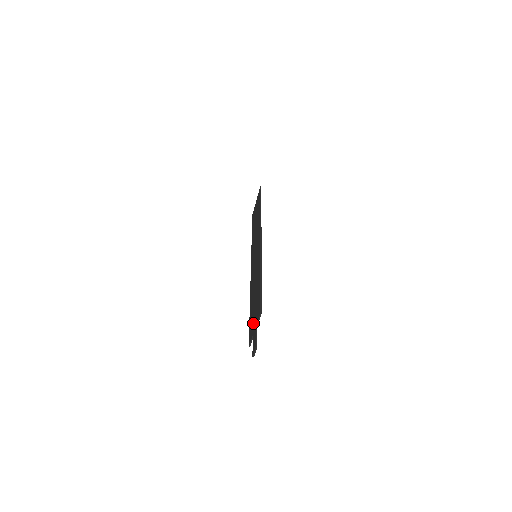
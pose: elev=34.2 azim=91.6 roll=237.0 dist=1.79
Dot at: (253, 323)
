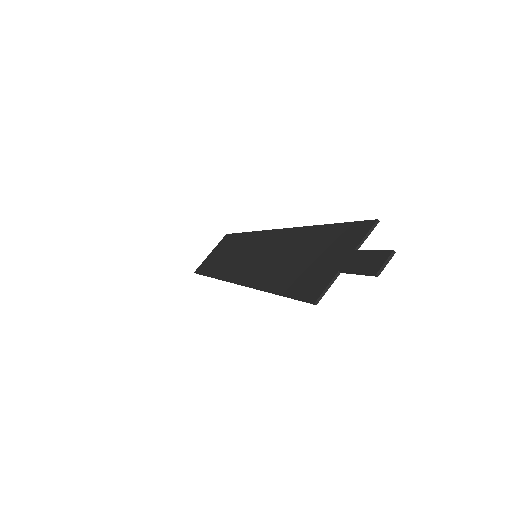
Dot at: (326, 265)
